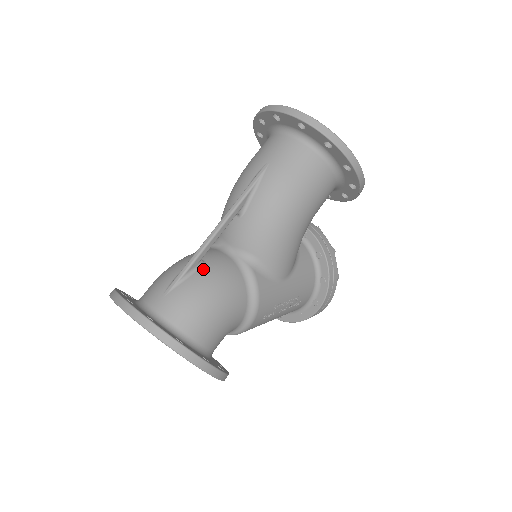
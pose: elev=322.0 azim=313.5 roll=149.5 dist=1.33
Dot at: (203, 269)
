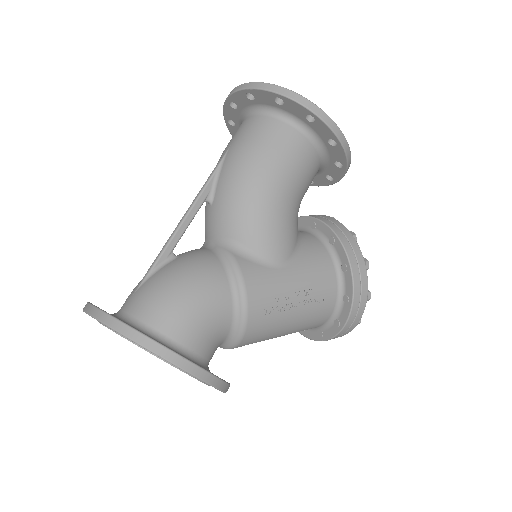
Dot at: (173, 261)
